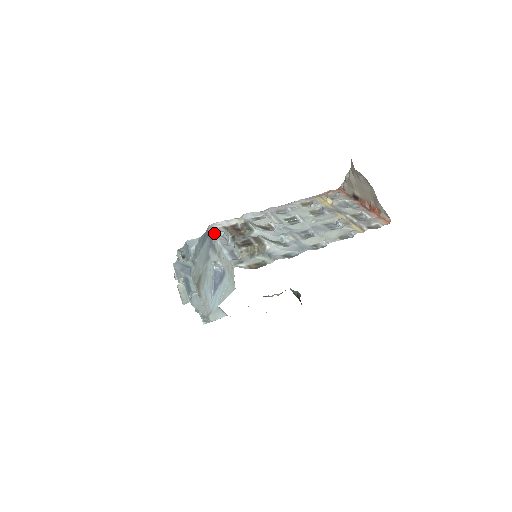
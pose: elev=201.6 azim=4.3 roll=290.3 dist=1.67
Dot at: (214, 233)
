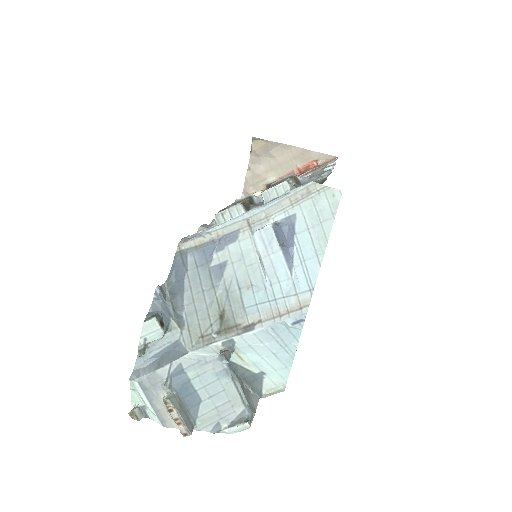
Dot at: (205, 231)
